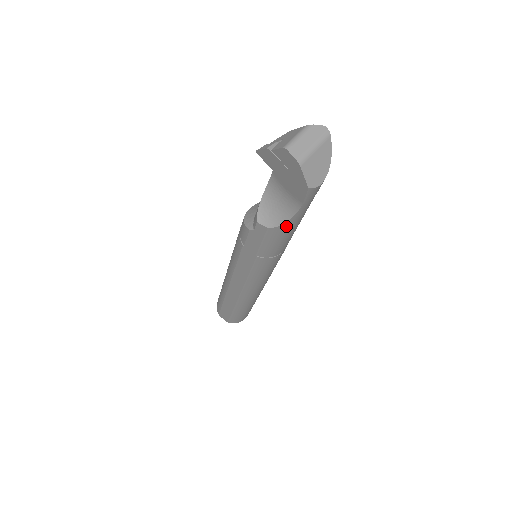
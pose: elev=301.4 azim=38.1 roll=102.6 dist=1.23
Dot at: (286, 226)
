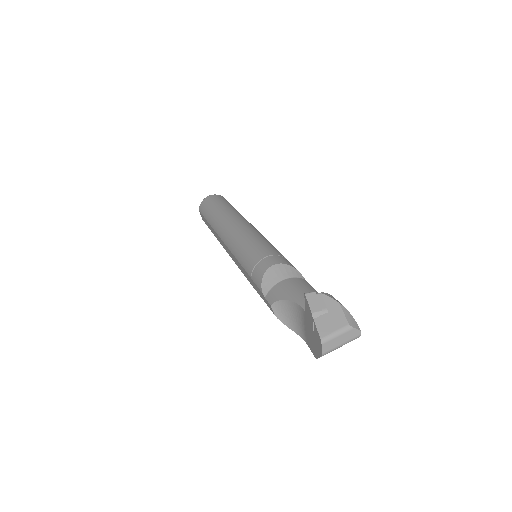
Dot at: (288, 324)
